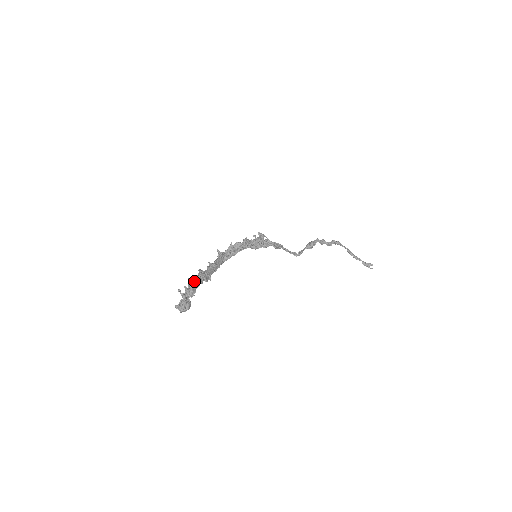
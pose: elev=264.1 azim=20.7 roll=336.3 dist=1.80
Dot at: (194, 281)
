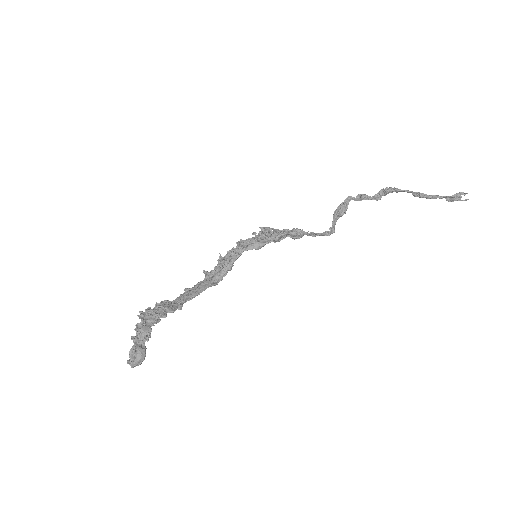
Dot at: (146, 316)
